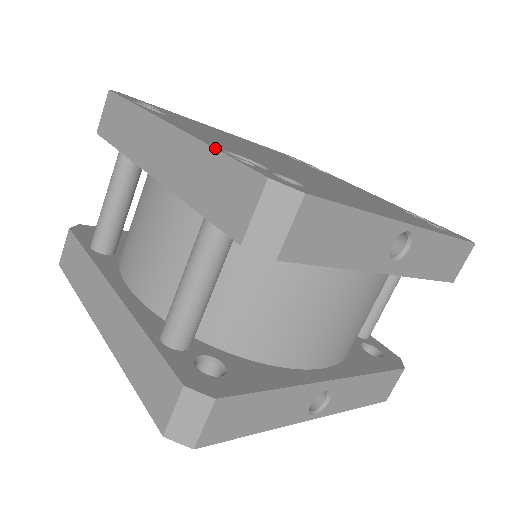
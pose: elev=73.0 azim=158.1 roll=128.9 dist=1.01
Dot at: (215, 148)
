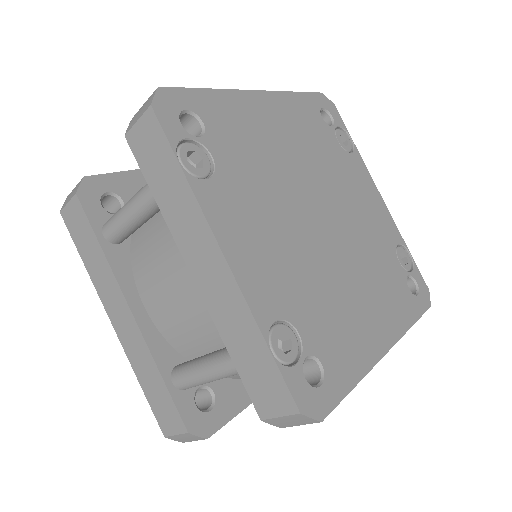
Dot at: (265, 340)
